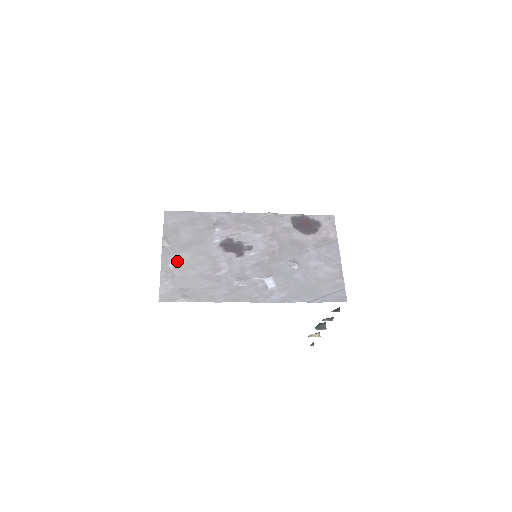
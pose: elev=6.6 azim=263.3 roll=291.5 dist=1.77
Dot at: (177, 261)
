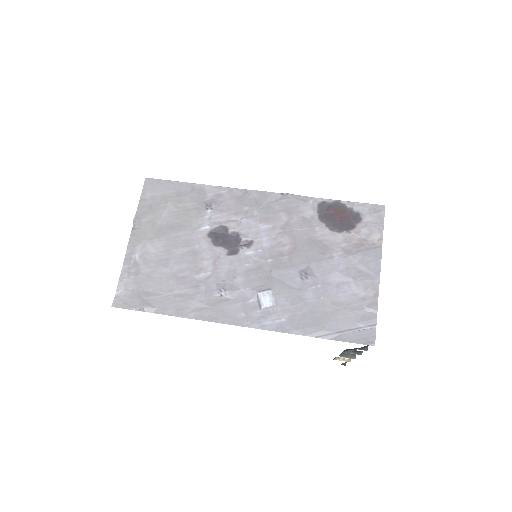
Dot at: (147, 251)
